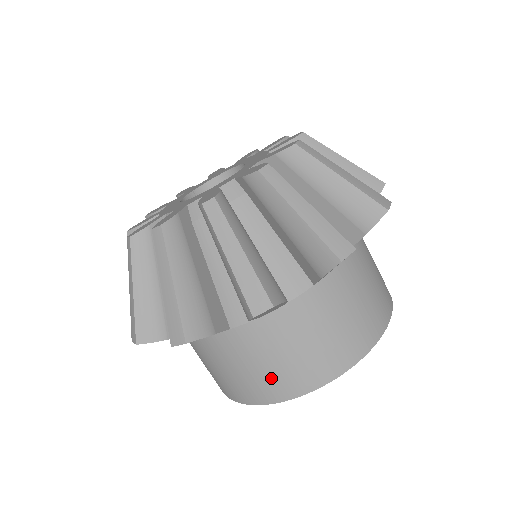
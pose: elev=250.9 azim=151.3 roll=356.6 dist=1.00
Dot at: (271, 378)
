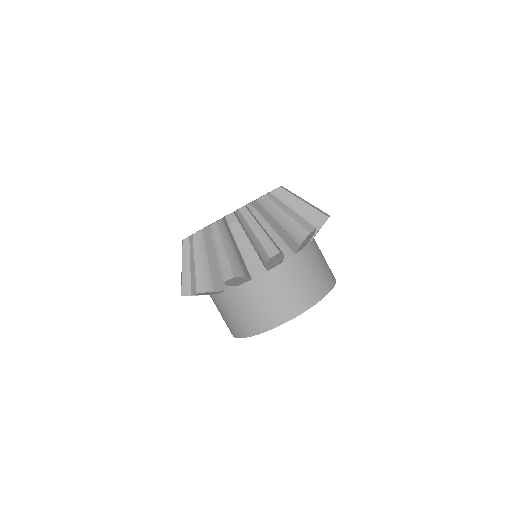
Dot at: (274, 309)
